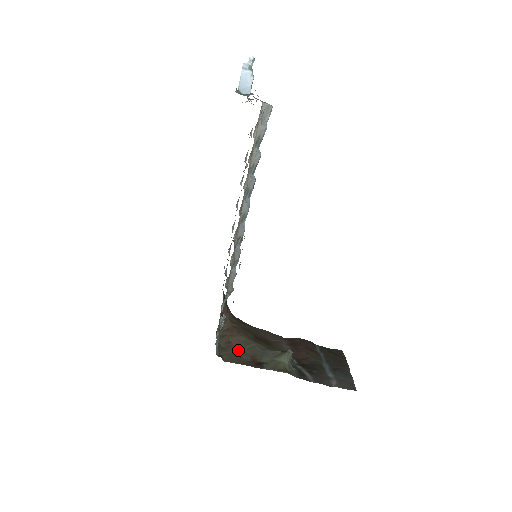
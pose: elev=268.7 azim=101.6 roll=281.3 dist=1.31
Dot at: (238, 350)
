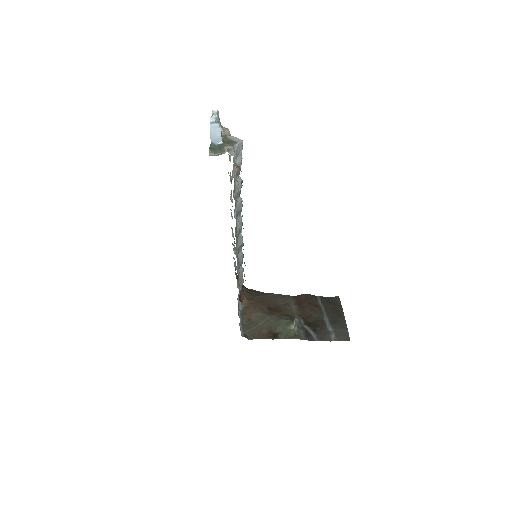
Dot at: (257, 326)
